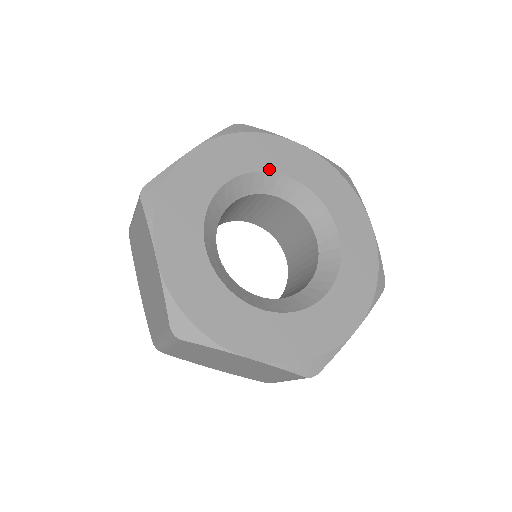
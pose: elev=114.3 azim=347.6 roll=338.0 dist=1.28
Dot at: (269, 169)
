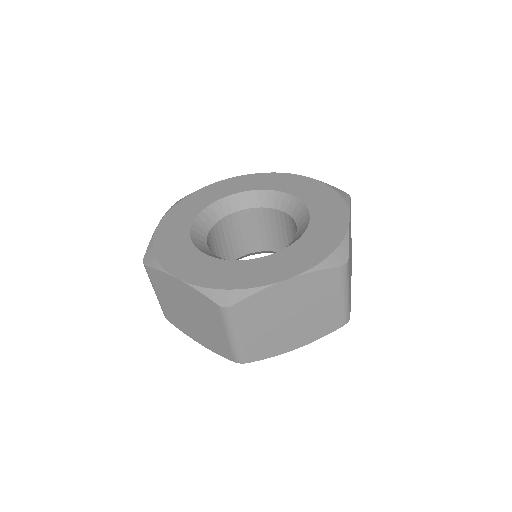
Dot at: (271, 189)
